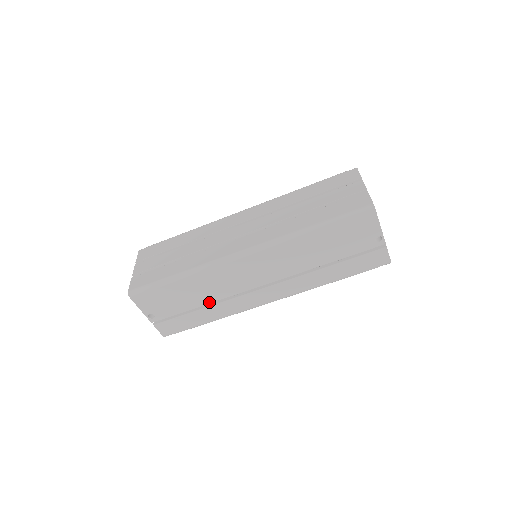
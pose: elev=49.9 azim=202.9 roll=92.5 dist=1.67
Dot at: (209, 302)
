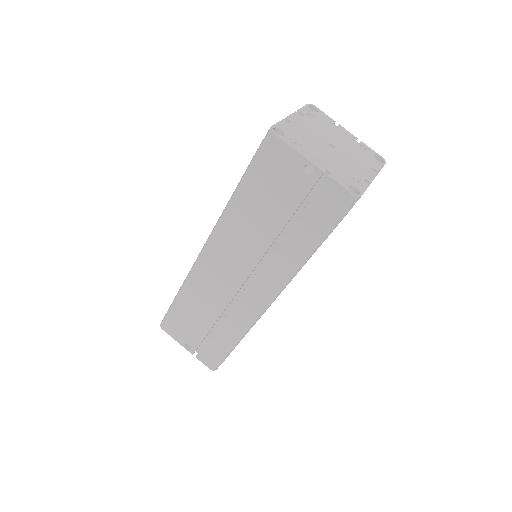
Dot at: (216, 319)
